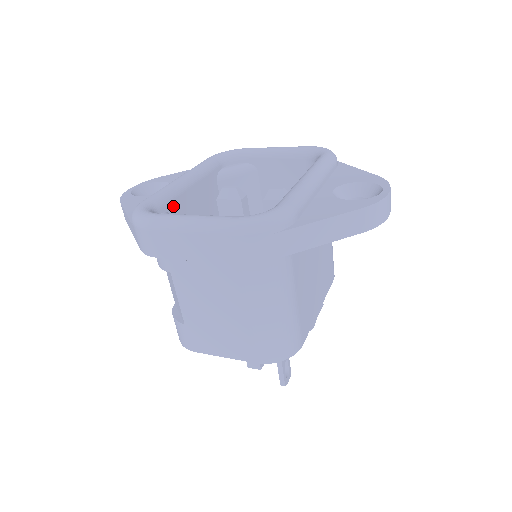
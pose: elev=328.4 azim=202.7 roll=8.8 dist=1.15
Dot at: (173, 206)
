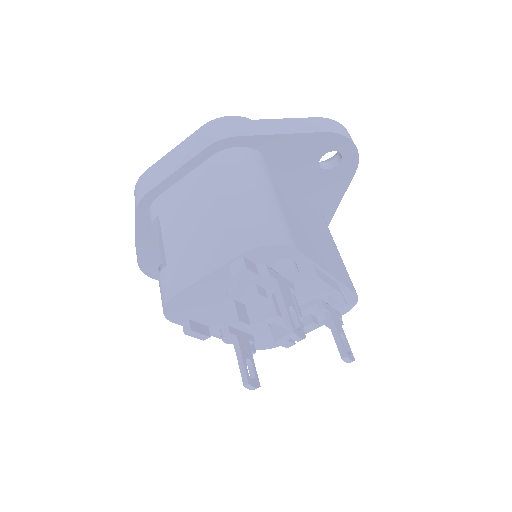
Dot at: occluded
